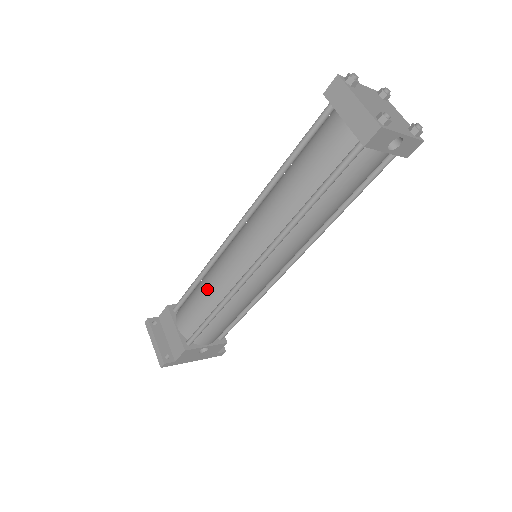
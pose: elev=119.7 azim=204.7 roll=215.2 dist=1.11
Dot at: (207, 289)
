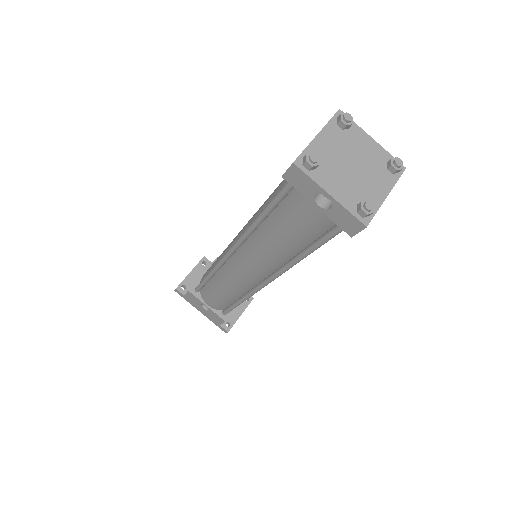
Dot at: occluded
